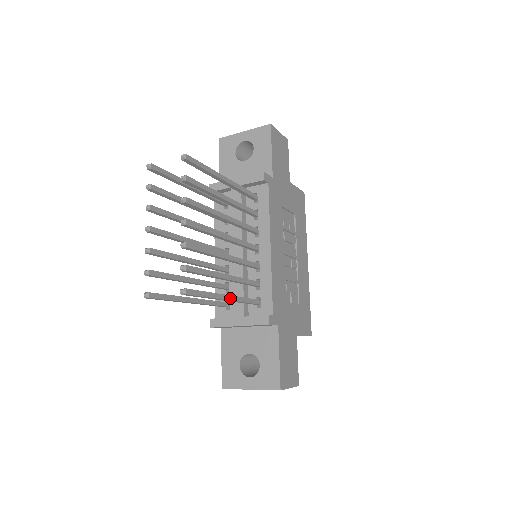
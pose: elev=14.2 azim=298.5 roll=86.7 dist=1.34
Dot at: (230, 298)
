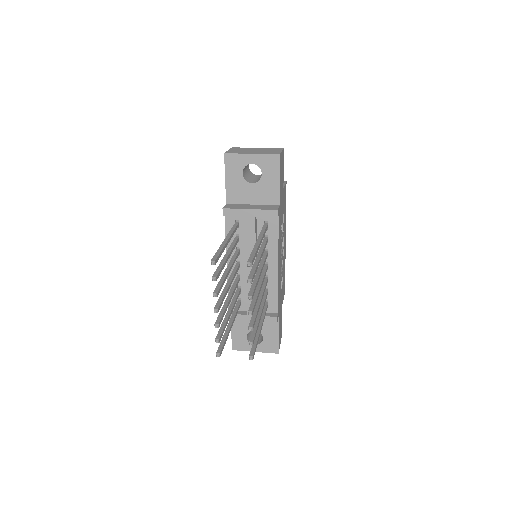
Dot at: occluded
